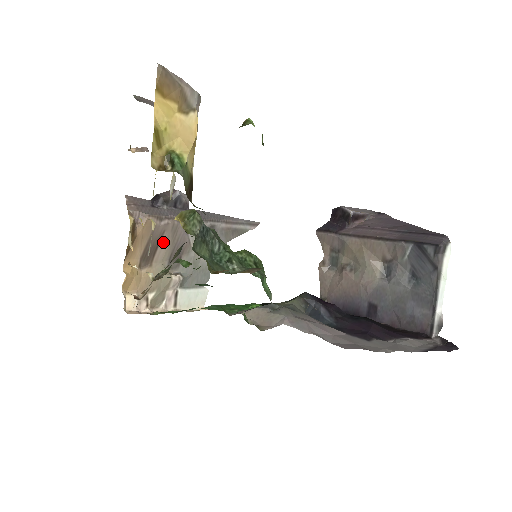
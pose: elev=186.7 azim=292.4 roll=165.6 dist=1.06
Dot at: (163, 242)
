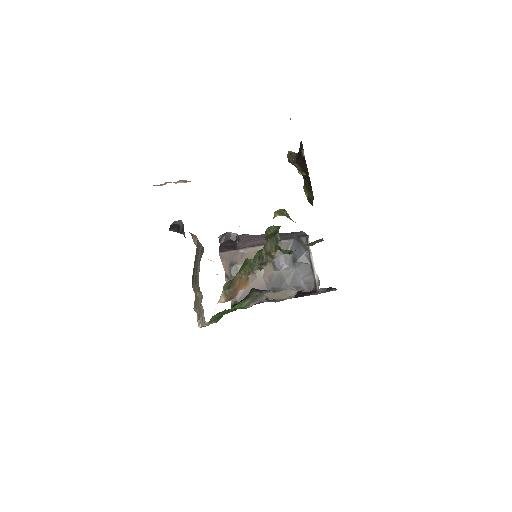
Dot at: (196, 262)
